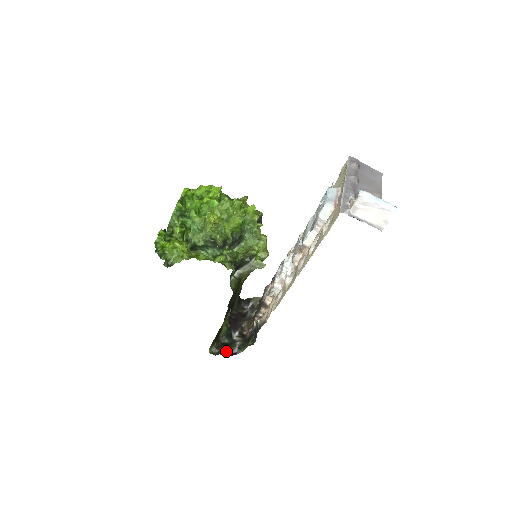
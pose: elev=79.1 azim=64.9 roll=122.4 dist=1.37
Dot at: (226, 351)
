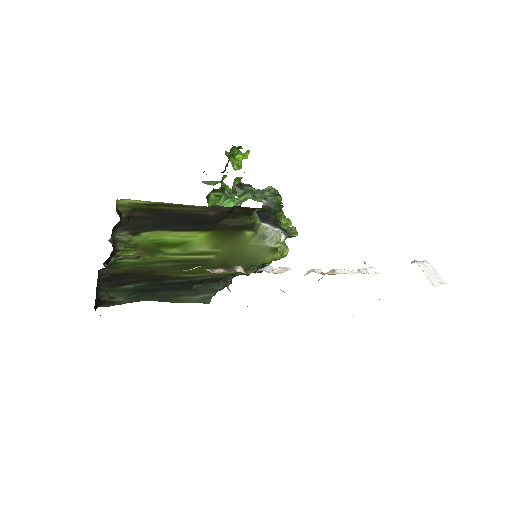
Dot at: occluded
